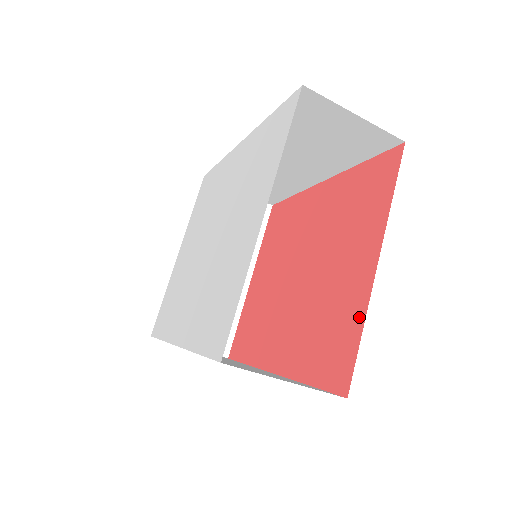
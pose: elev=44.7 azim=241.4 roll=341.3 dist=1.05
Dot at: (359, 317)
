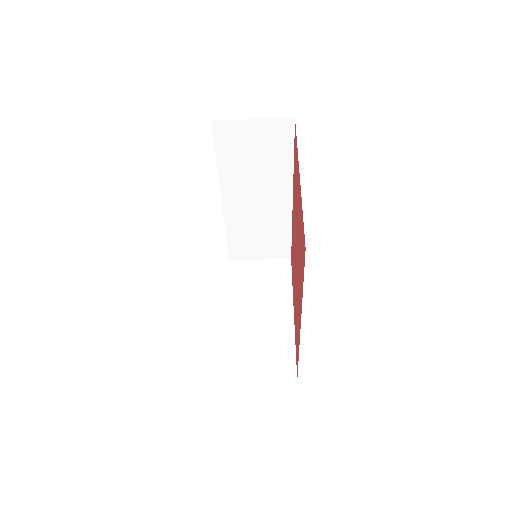
Dot at: (301, 208)
